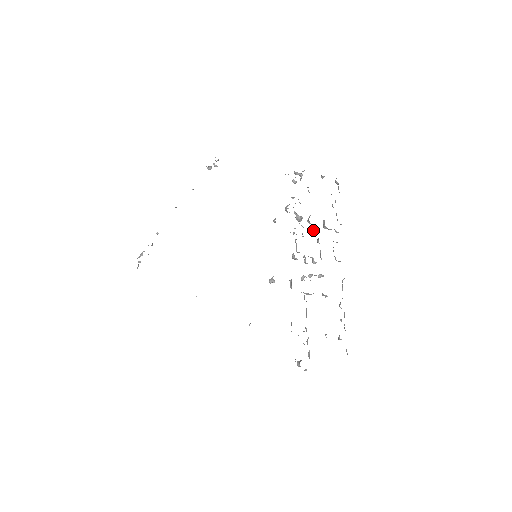
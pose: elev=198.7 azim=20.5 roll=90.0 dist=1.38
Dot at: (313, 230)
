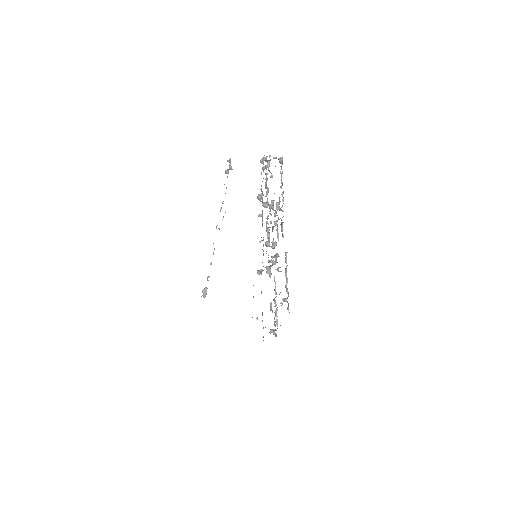
Dot at: (274, 215)
